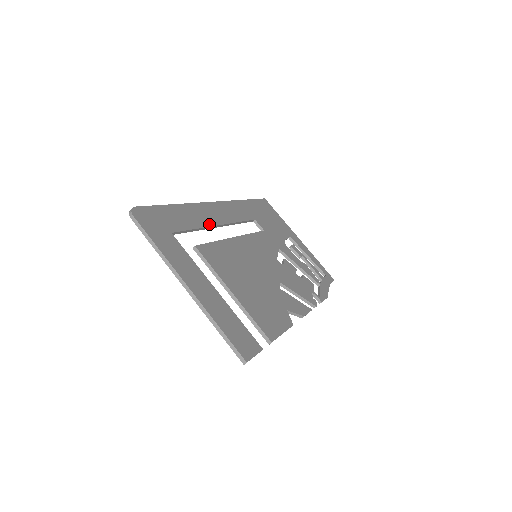
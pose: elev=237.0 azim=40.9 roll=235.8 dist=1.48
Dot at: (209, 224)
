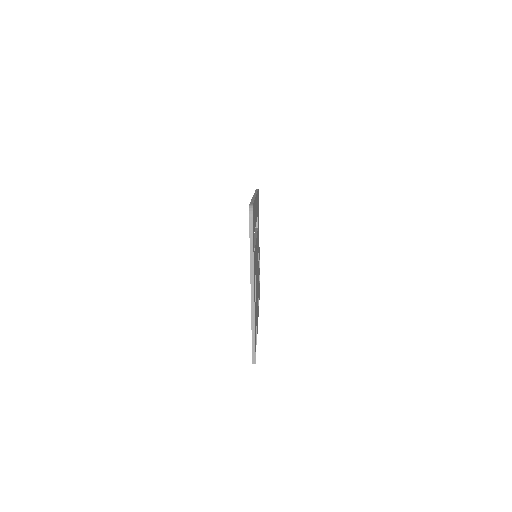
Dot at: occluded
